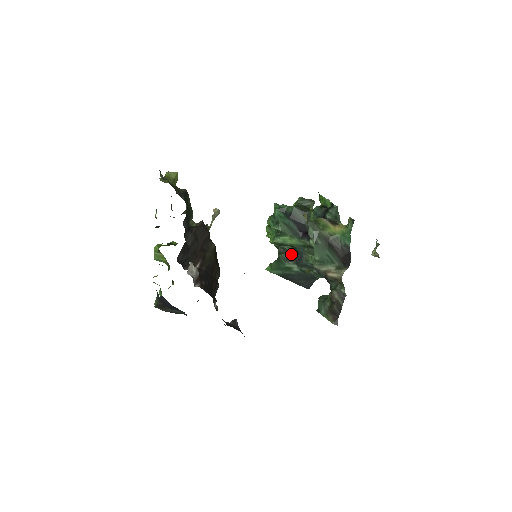
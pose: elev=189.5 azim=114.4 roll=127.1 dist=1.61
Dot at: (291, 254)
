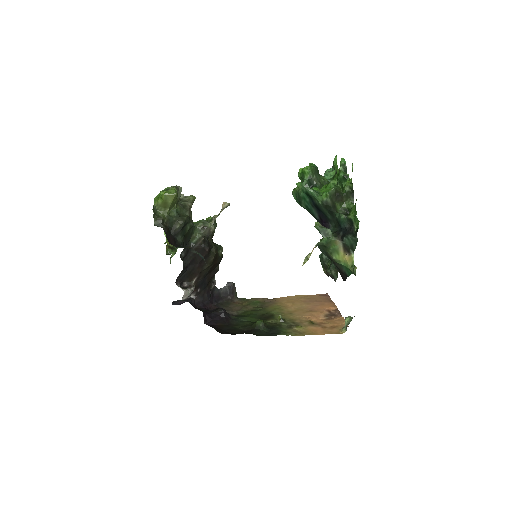
Dot at: occluded
